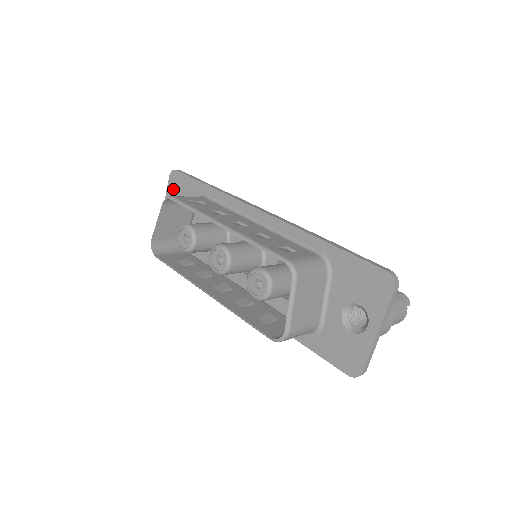
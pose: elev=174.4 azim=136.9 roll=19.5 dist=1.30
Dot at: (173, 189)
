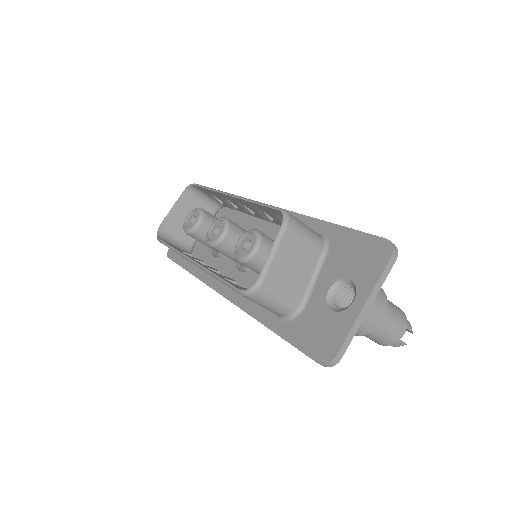
Dot at: occluded
